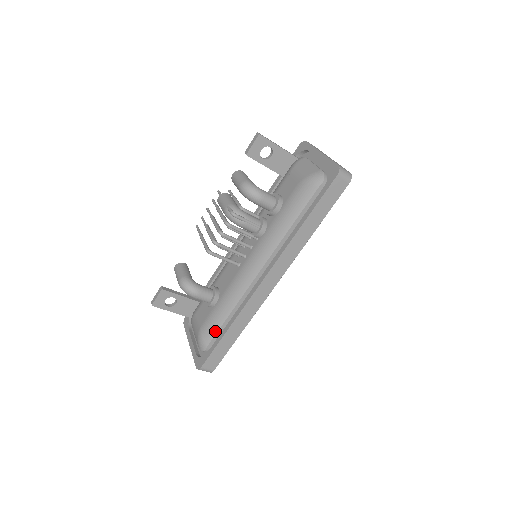
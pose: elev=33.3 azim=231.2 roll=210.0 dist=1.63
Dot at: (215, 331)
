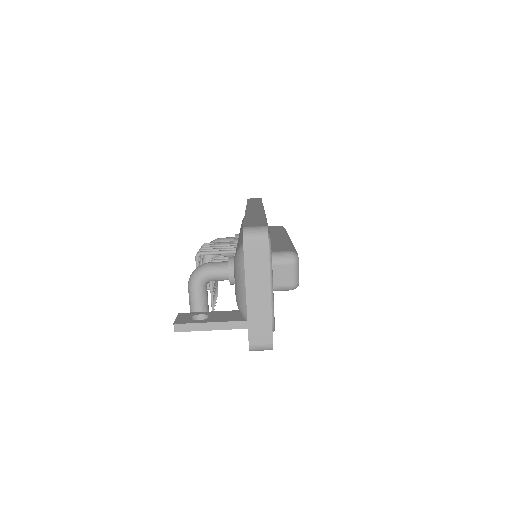
Dot at: (242, 239)
